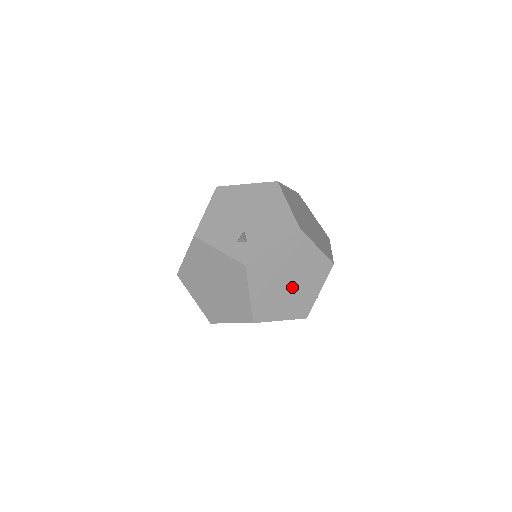
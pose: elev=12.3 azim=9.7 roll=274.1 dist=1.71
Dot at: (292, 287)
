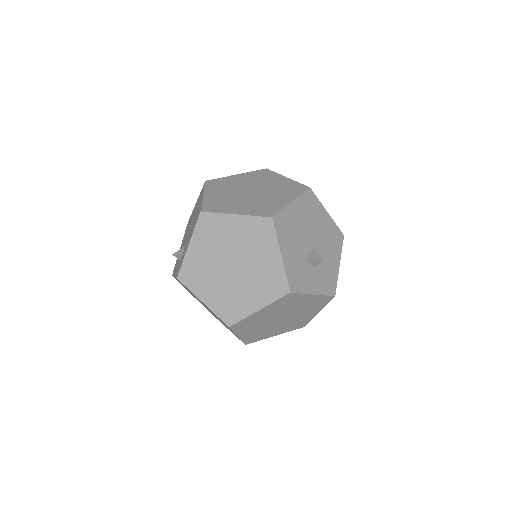
Dot at: (242, 270)
